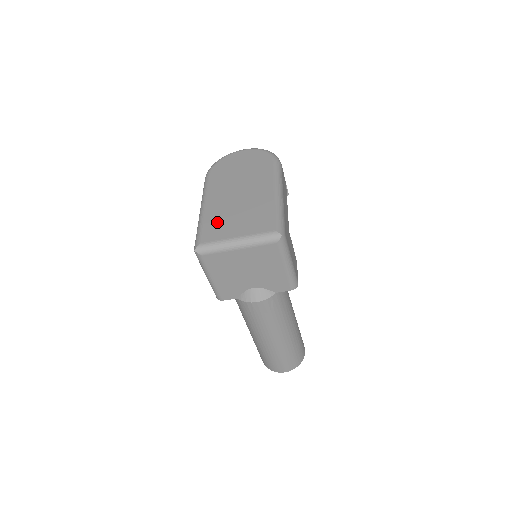
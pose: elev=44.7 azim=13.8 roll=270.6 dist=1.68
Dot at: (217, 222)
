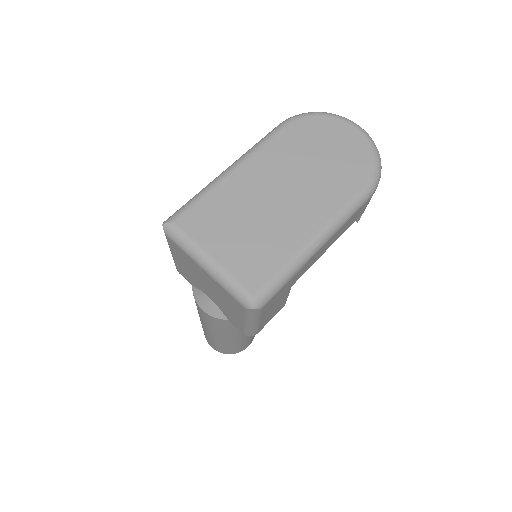
Dot at: (219, 211)
